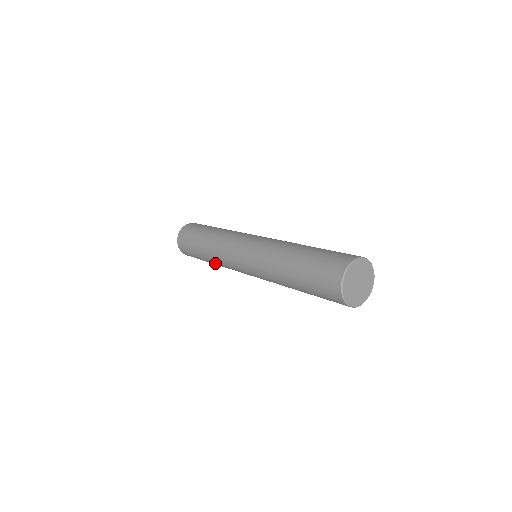
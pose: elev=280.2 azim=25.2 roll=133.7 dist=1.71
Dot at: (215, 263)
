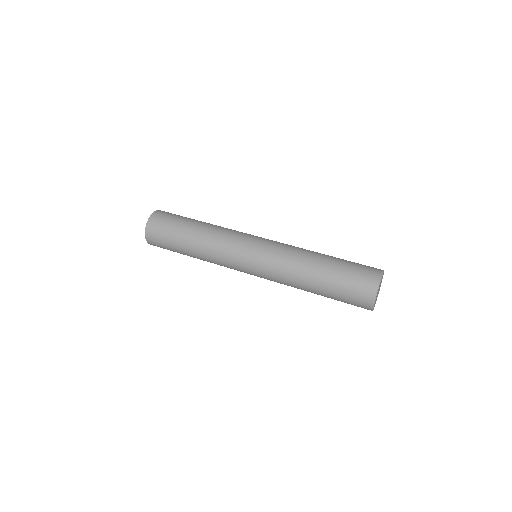
Dot at: (202, 256)
